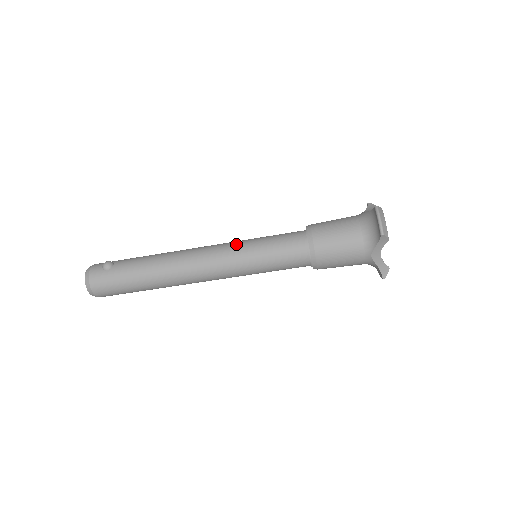
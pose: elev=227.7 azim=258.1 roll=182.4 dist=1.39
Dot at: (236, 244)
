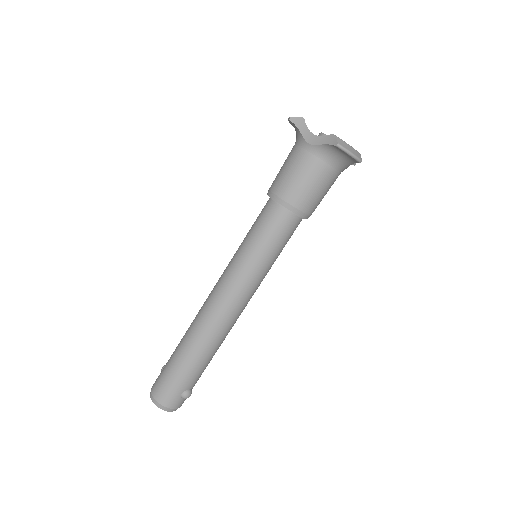
Dot at: occluded
